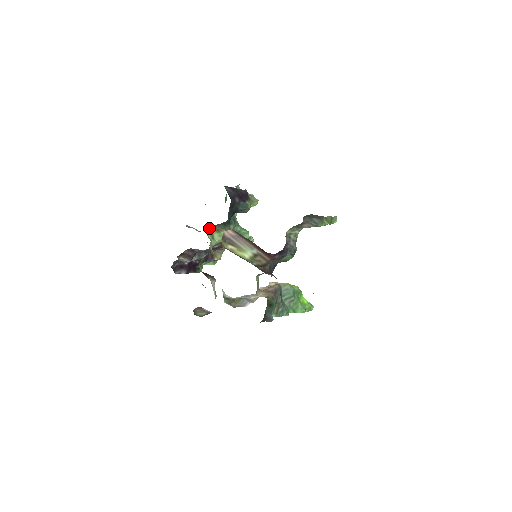
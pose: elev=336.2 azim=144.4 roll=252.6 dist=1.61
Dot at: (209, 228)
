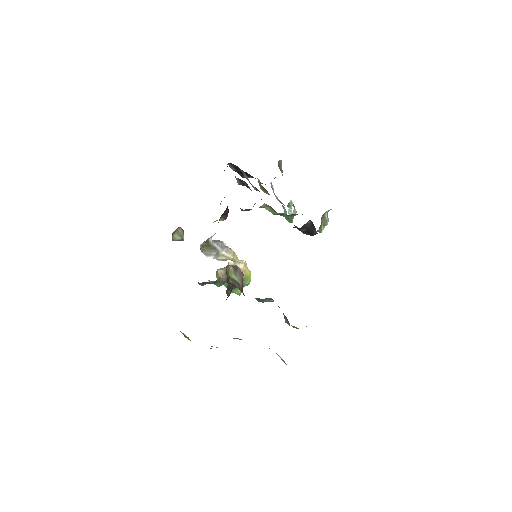
Dot at: occluded
